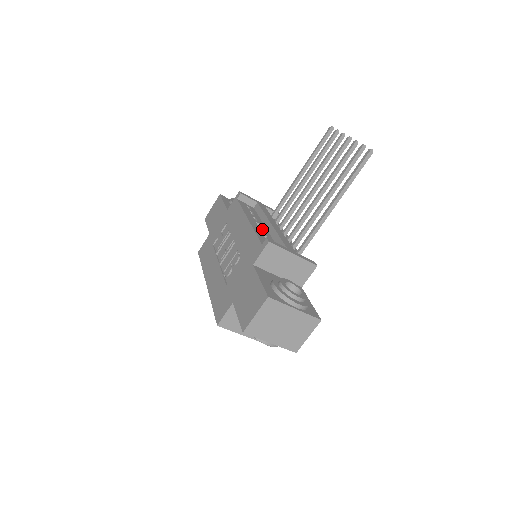
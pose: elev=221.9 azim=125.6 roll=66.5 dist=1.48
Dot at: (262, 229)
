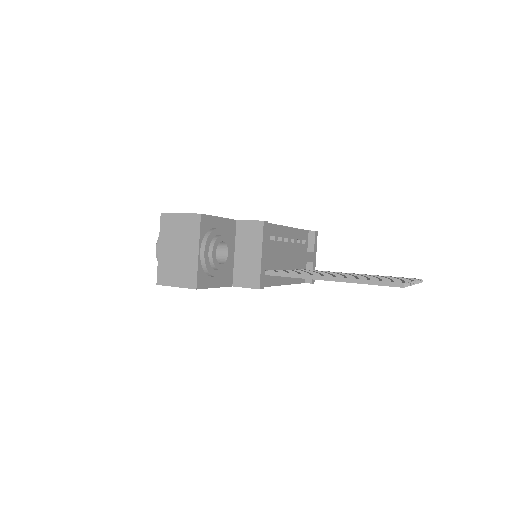
Dot at: (282, 241)
